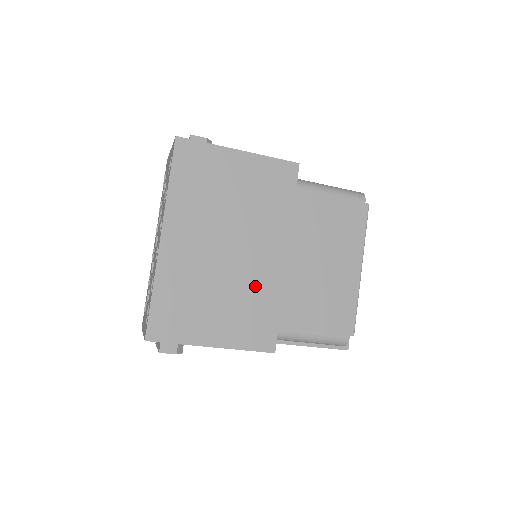
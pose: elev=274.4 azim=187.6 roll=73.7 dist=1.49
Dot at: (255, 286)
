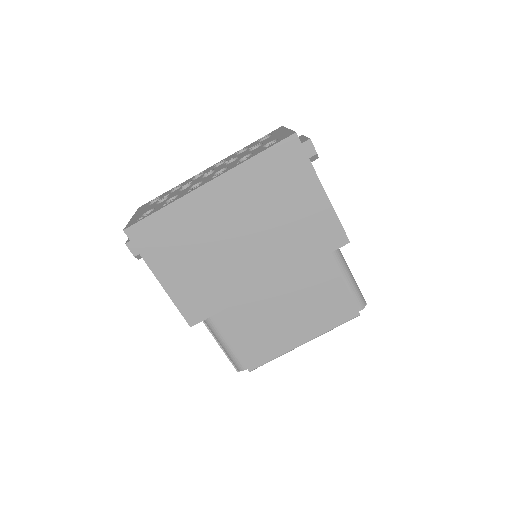
Dot at: (227, 278)
